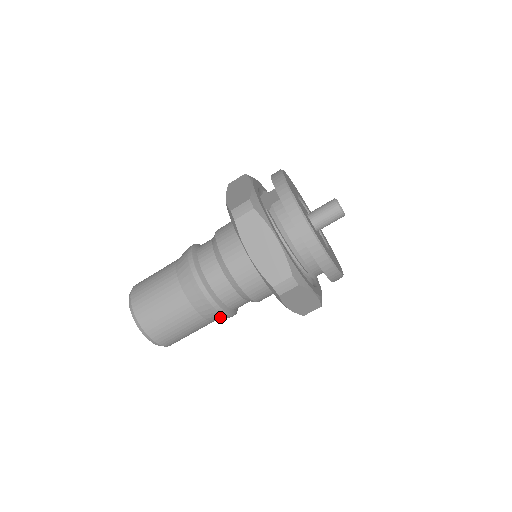
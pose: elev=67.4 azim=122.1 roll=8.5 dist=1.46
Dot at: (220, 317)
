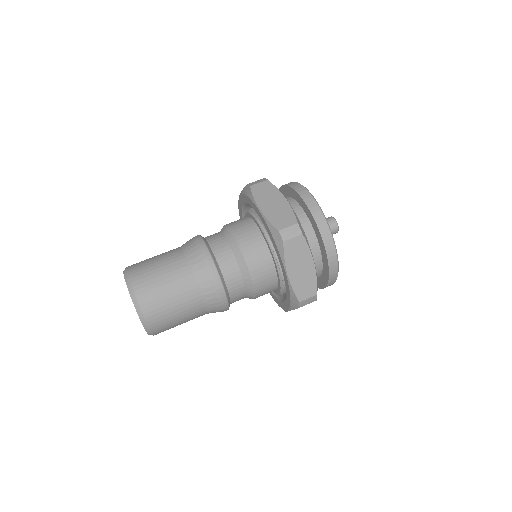
Dot at: (215, 291)
